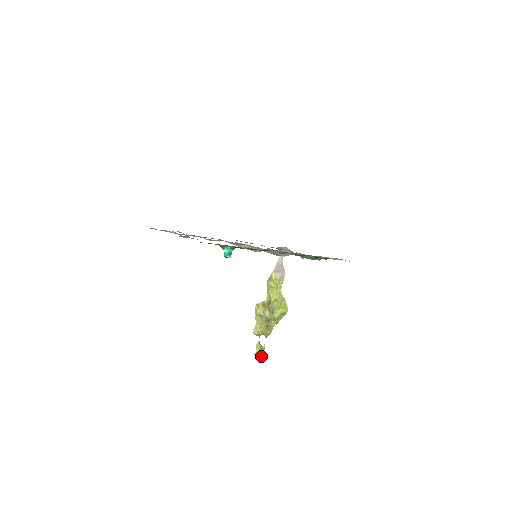
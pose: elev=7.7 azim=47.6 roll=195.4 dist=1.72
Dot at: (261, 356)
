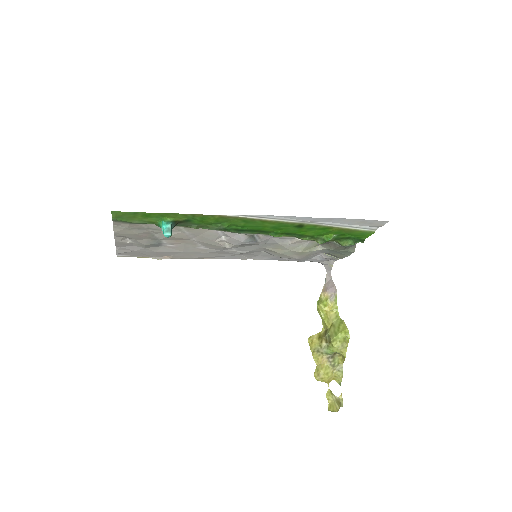
Dot at: (337, 410)
